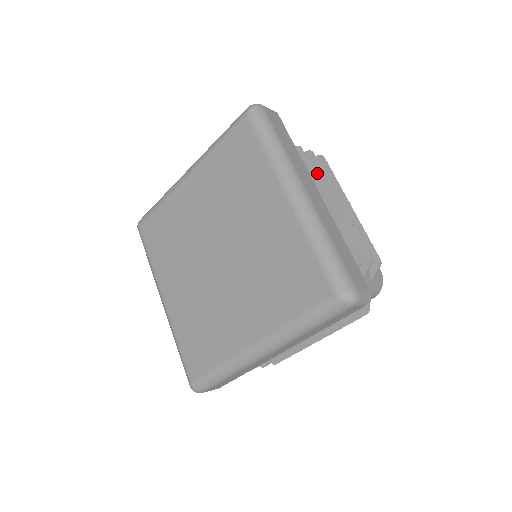
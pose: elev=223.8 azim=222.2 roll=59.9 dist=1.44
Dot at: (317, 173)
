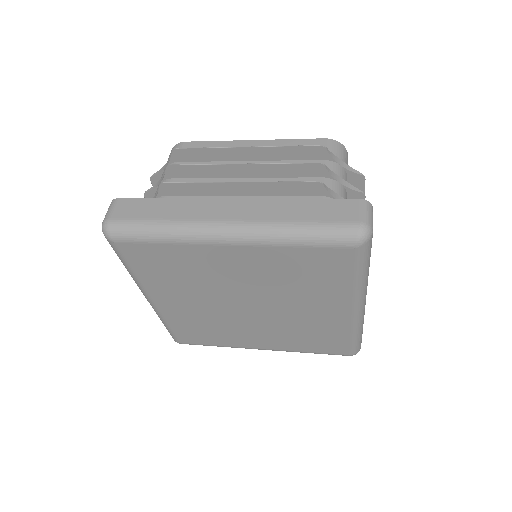
Dot at: occluded
